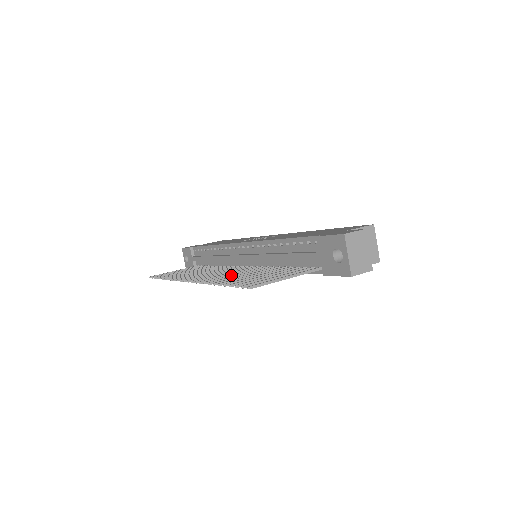
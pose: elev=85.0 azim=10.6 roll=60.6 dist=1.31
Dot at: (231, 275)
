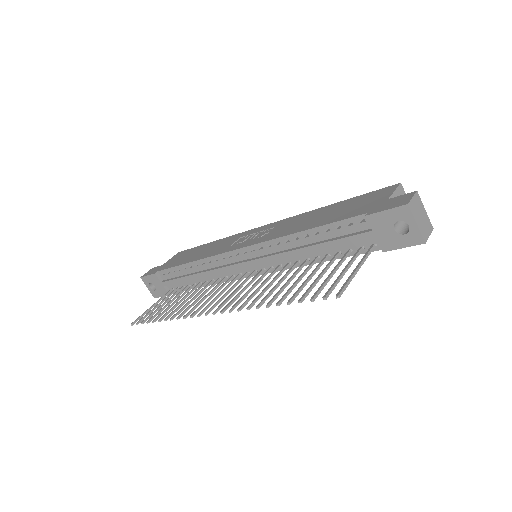
Dot at: (265, 288)
